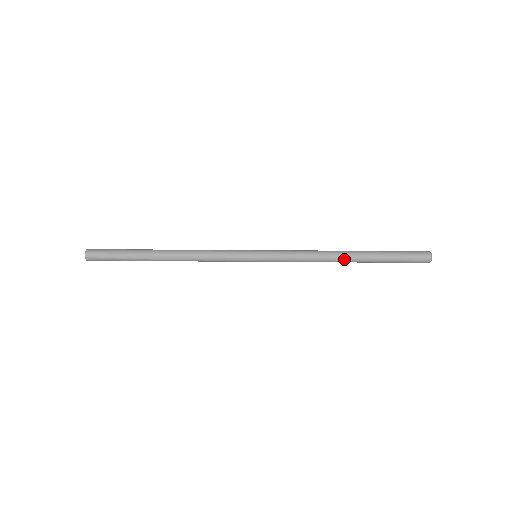
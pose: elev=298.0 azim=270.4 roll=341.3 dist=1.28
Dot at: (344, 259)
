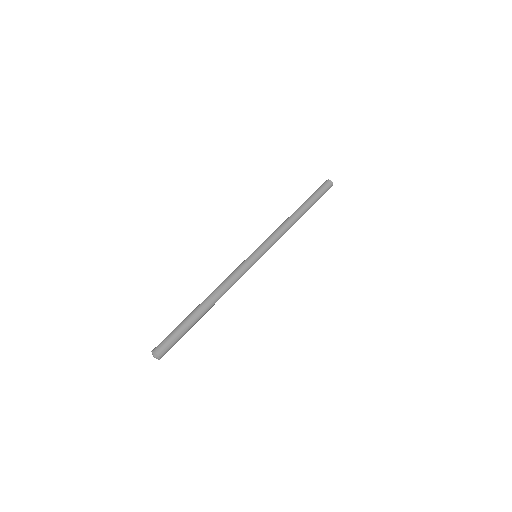
Dot at: (296, 213)
